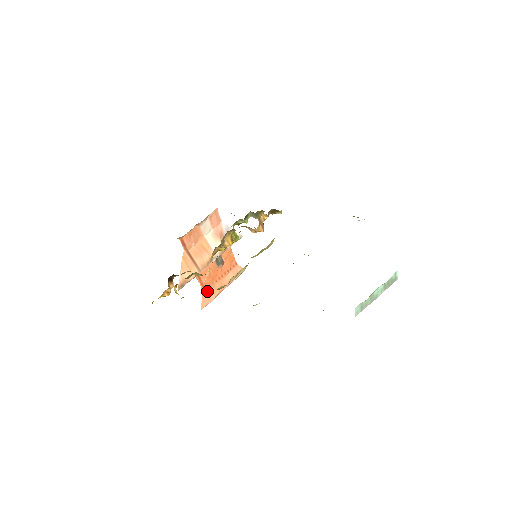
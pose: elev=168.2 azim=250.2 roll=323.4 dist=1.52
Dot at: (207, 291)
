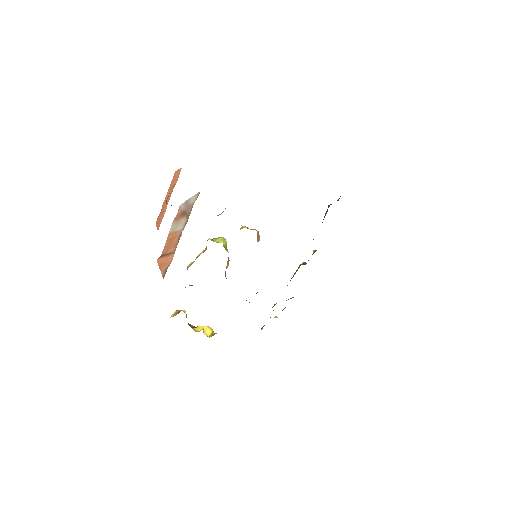
Dot at: (158, 217)
